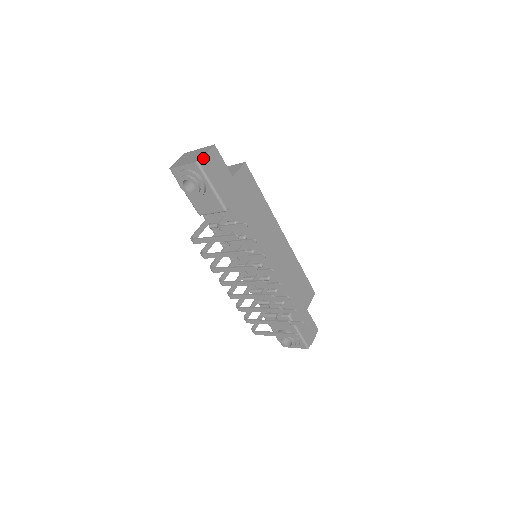
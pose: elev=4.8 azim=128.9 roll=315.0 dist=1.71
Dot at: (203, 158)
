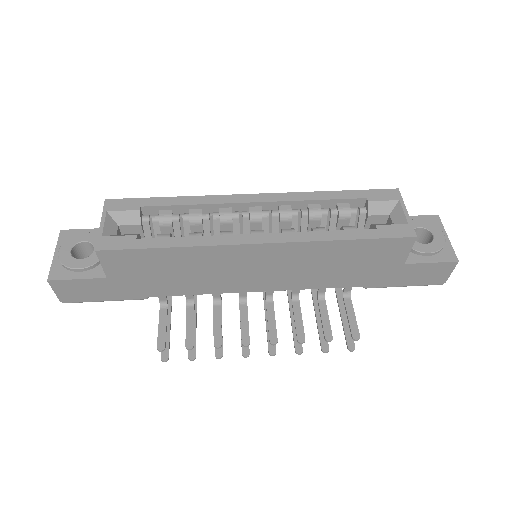
Dot at: (61, 299)
